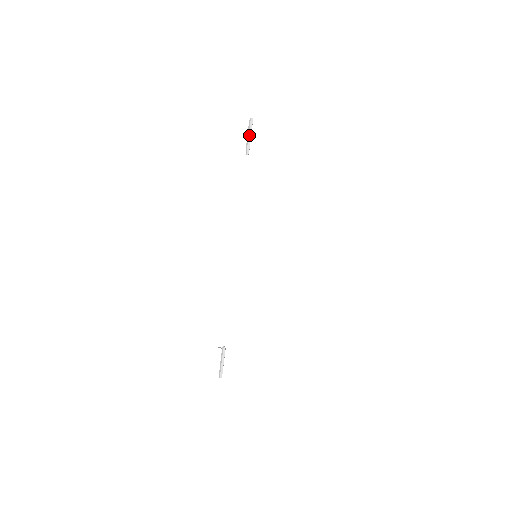
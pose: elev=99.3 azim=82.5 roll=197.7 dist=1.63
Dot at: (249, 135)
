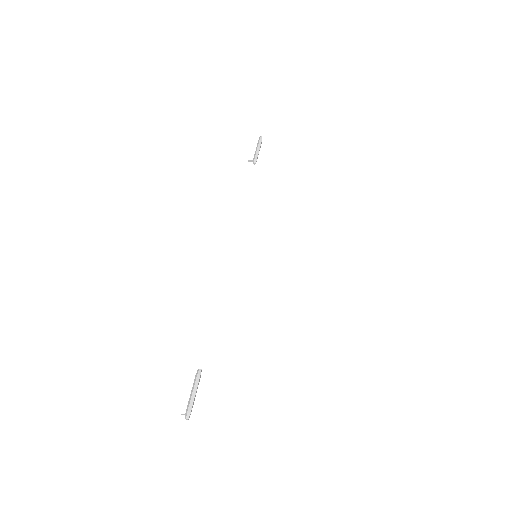
Dot at: (258, 148)
